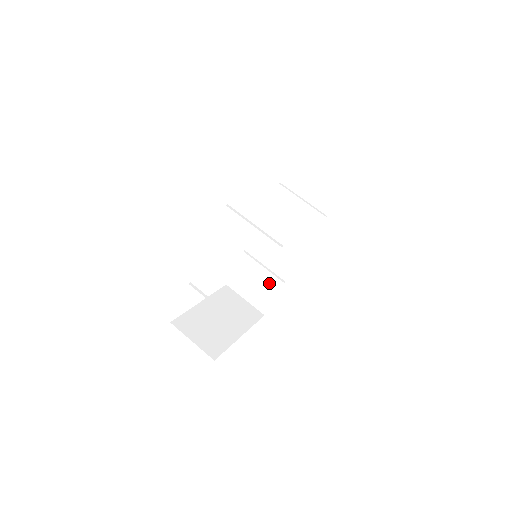
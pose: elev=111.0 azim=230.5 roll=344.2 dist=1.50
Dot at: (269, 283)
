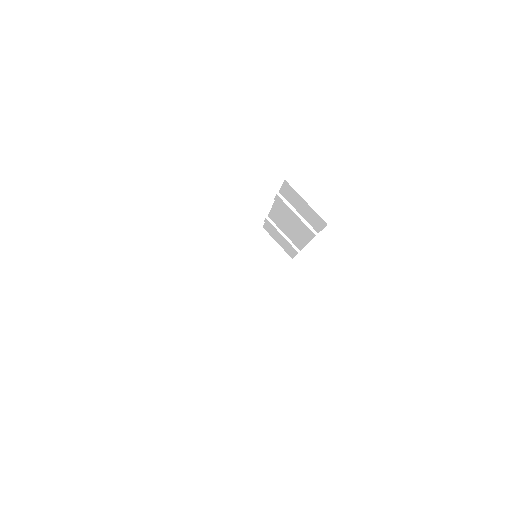
Dot at: (288, 246)
